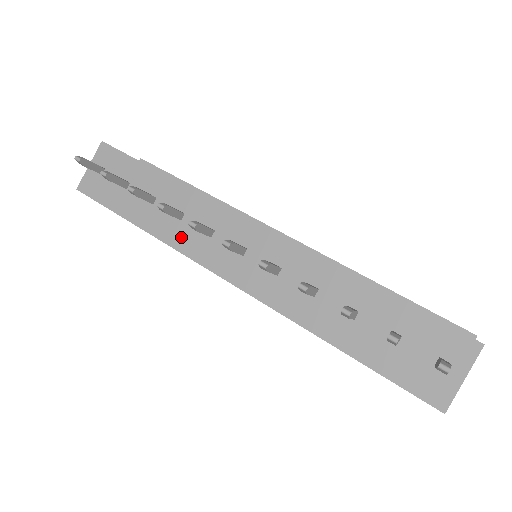
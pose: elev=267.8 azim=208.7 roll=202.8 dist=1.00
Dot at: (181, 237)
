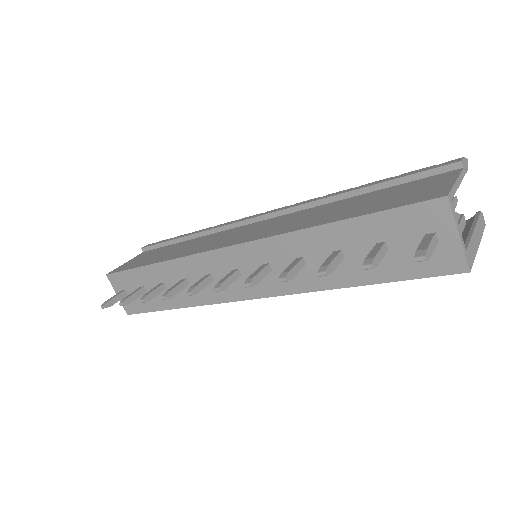
Dot at: (200, 295)
